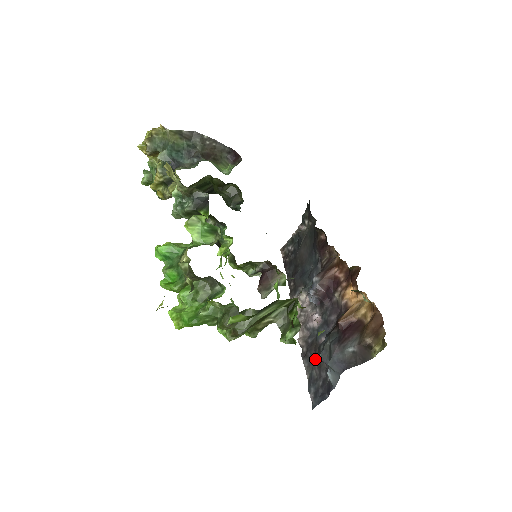
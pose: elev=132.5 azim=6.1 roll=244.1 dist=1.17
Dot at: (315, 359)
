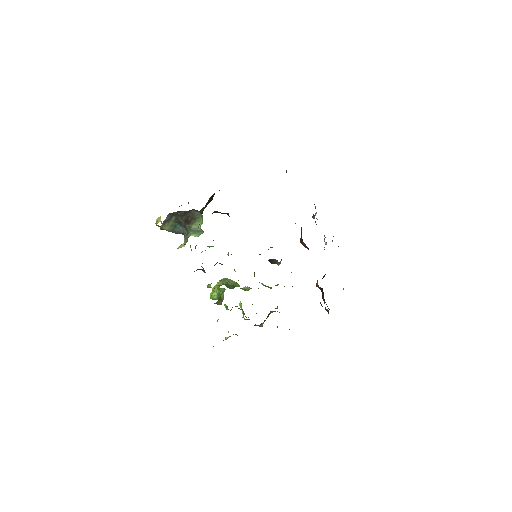
Dot at: occluded
